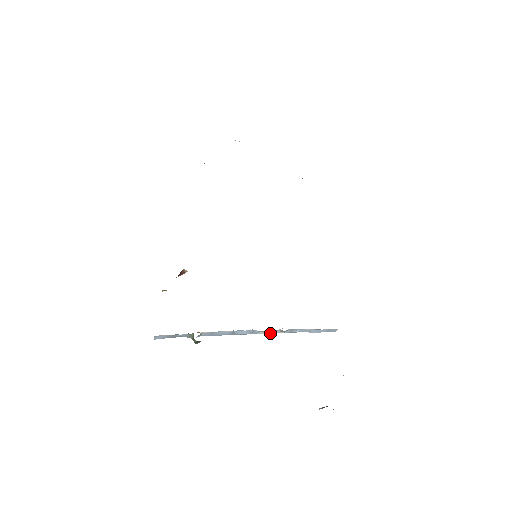
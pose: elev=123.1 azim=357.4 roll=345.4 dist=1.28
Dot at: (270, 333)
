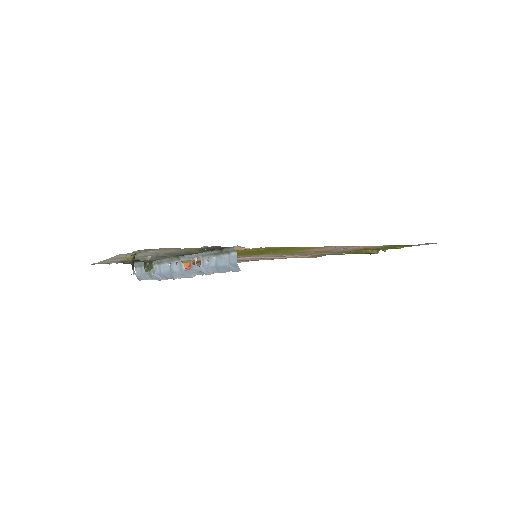
Dot at: (192, 270)
